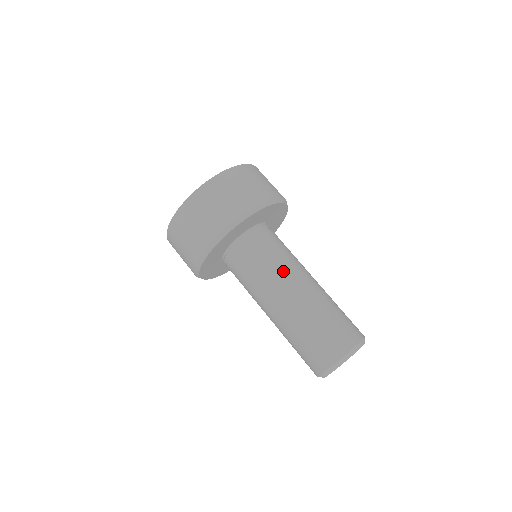
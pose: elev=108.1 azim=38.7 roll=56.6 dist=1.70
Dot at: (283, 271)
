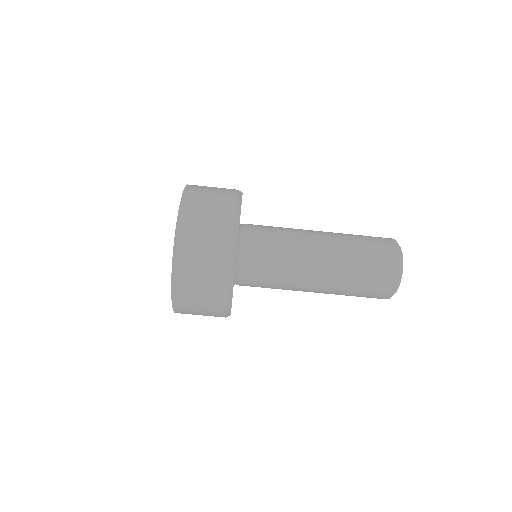
Dot at: (296, 264)
